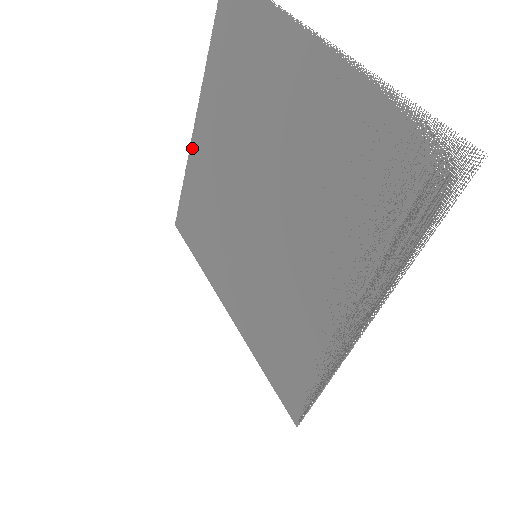
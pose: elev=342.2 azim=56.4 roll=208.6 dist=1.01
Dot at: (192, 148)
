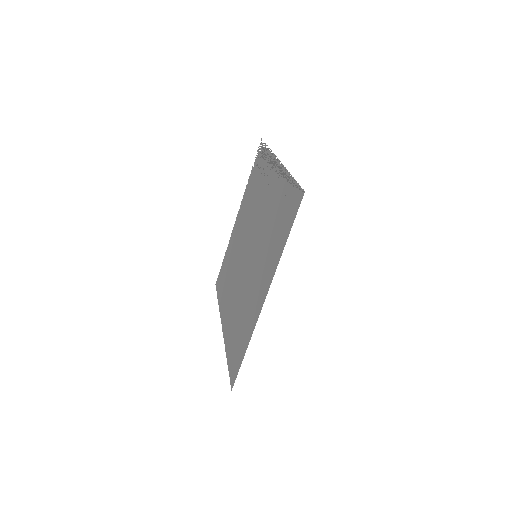
Dot at: occluded
